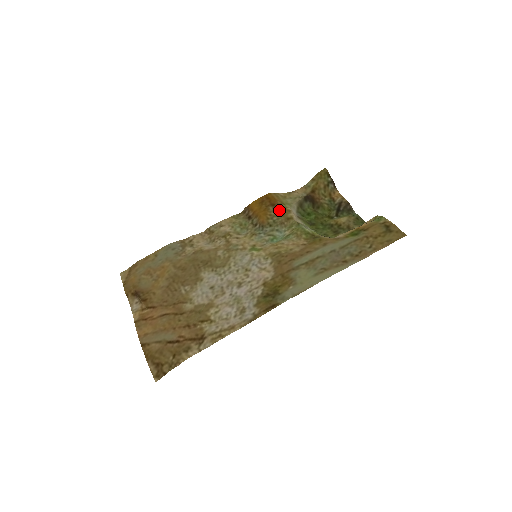
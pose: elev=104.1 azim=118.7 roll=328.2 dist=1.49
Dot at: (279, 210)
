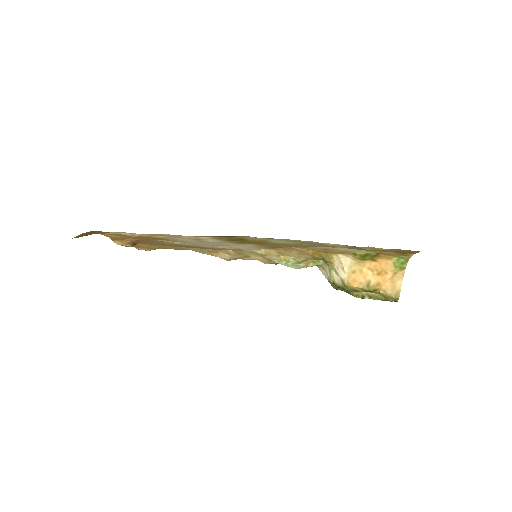
Dot at: occluded
